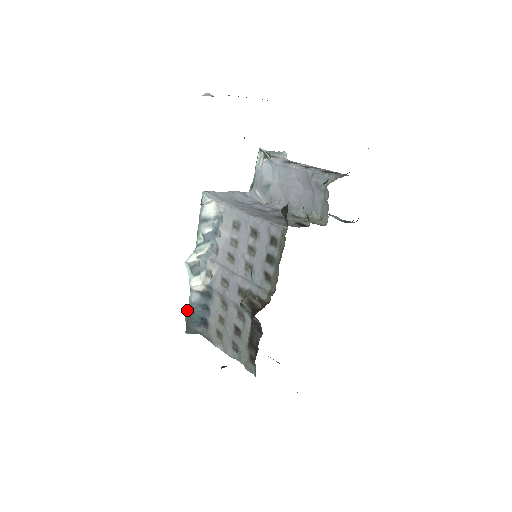
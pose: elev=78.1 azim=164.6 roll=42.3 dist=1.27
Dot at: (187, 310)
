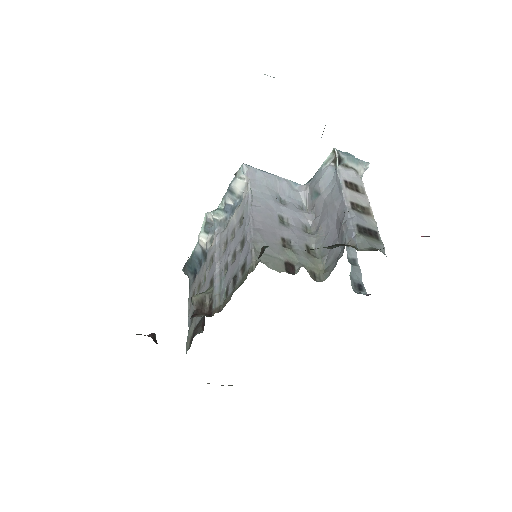
Dot at: occluded
